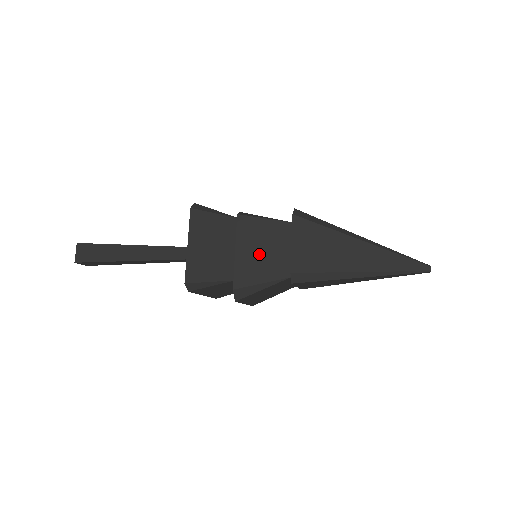
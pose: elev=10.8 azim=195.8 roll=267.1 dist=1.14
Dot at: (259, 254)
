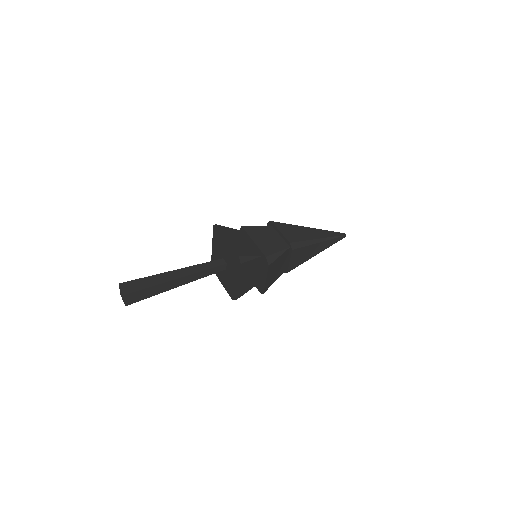
Dot at: (267, 240)
